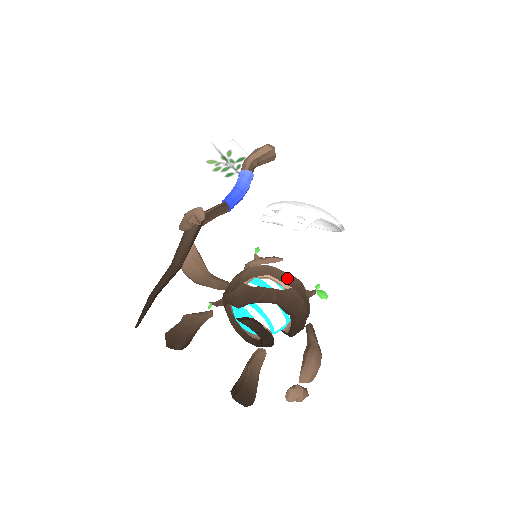
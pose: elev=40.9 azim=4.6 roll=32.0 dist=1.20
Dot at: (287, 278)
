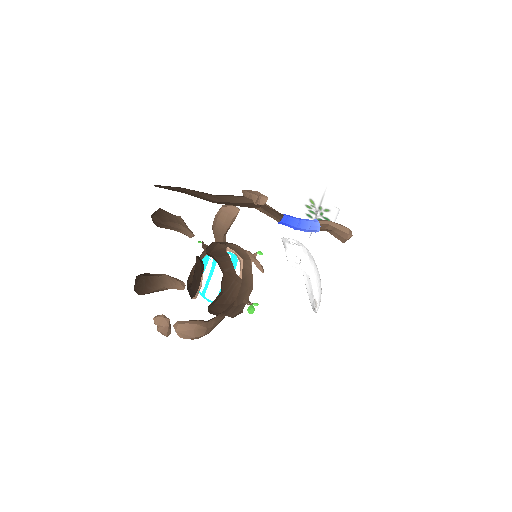
Dot at: (248, 274)
